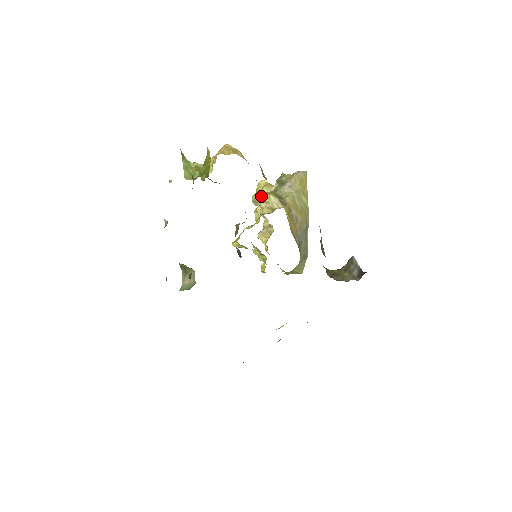
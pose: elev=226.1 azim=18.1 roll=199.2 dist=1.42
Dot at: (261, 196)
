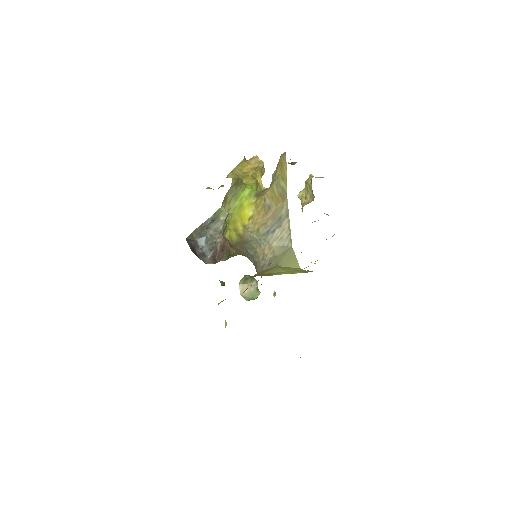
Dot at: (303, 193)
